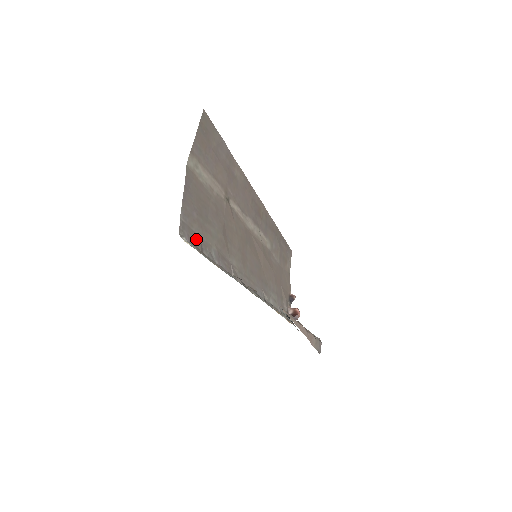
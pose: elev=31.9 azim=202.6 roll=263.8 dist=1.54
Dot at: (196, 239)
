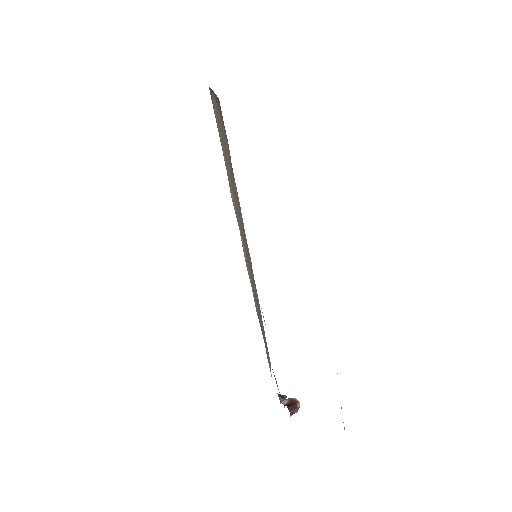
Dot at: occluded
